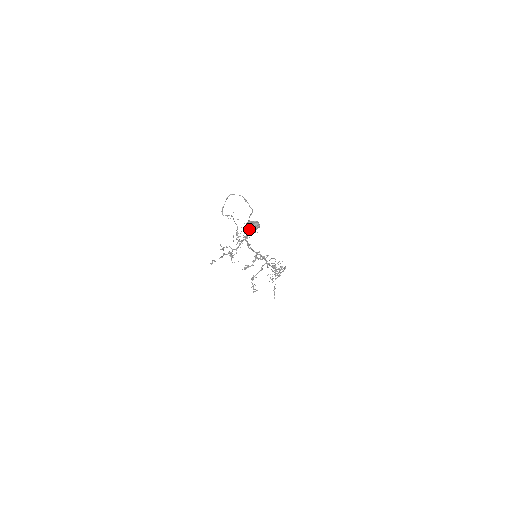
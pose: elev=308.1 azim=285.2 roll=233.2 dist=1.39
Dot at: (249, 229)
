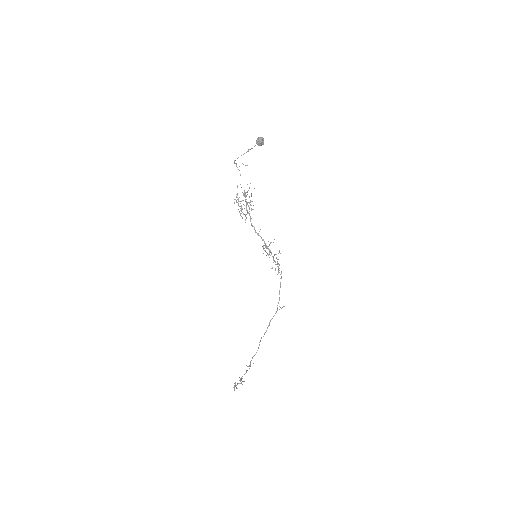
Dot at: (260, 138)
